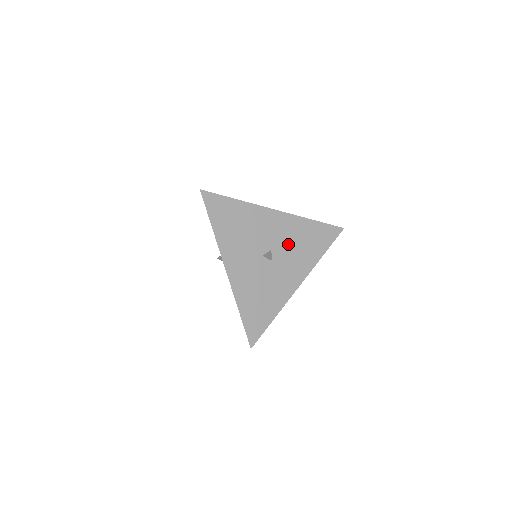
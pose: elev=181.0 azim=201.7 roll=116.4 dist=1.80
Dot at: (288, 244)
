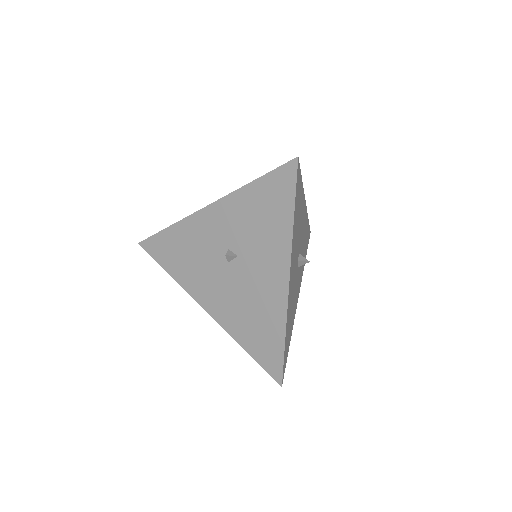
Dot at: (302, 247)
